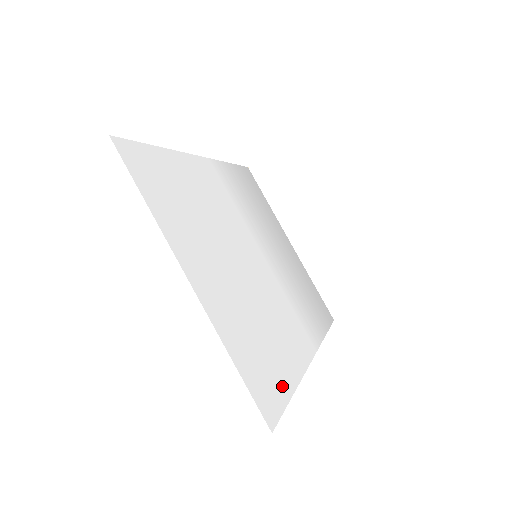
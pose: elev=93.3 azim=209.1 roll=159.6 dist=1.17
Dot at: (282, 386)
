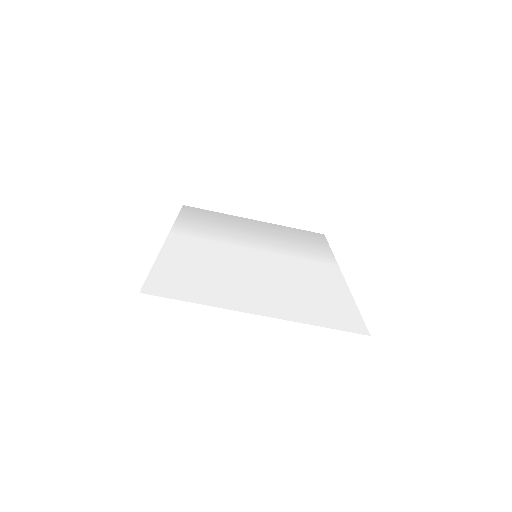
Dot at: (348, 308)
